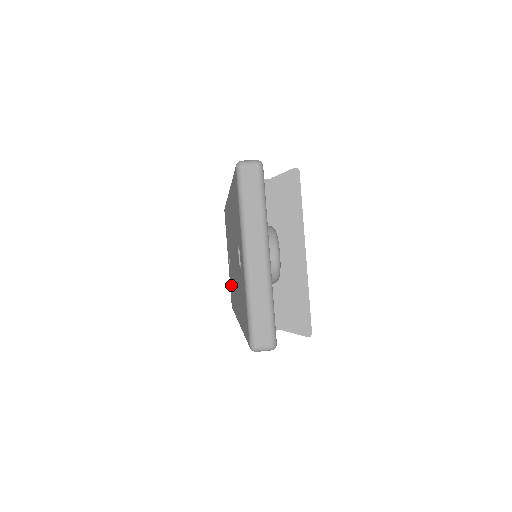
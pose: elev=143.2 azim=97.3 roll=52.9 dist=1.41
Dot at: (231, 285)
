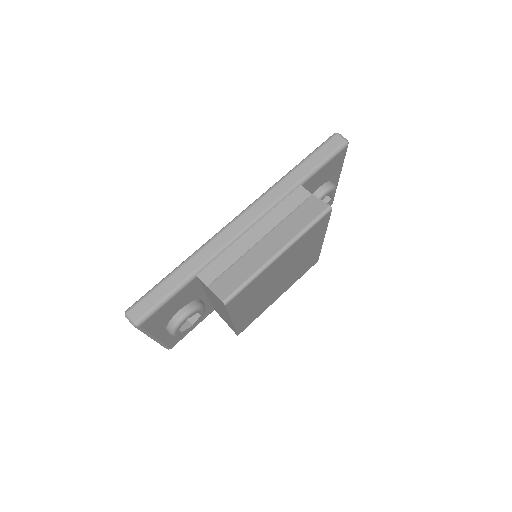
Dot at: occluded
